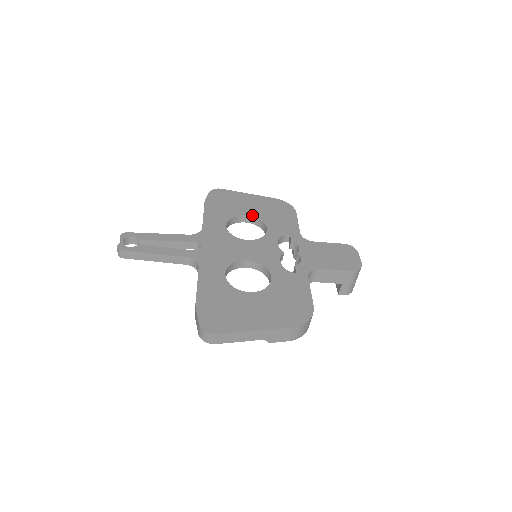
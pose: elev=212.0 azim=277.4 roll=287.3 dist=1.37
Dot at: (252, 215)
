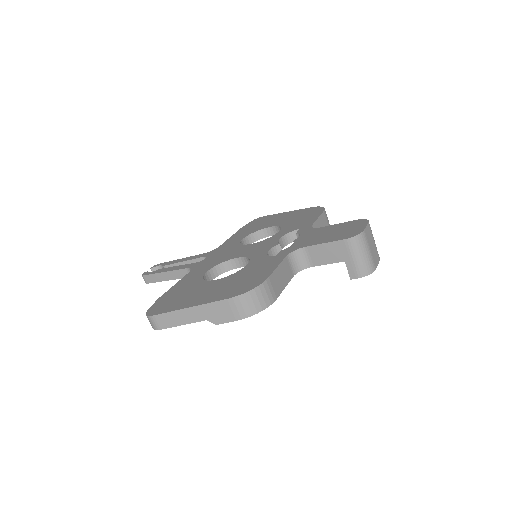
Dot at: (275, 225)
